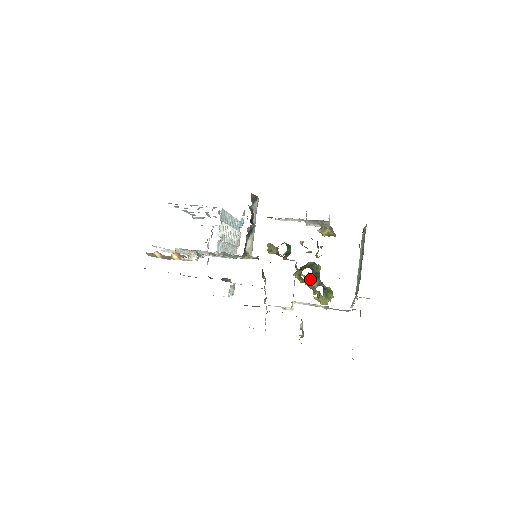
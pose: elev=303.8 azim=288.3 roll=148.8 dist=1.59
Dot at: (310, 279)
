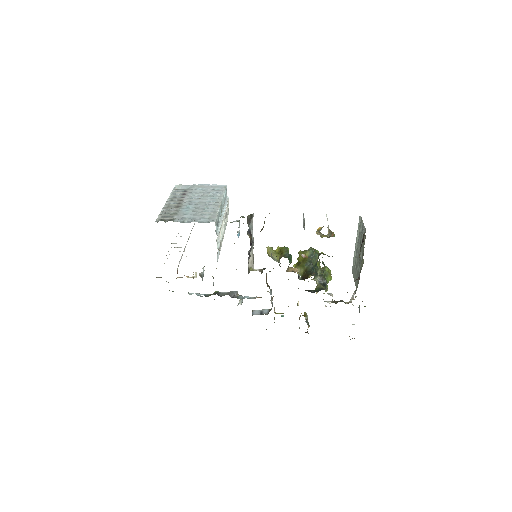
Dot at: occluded
